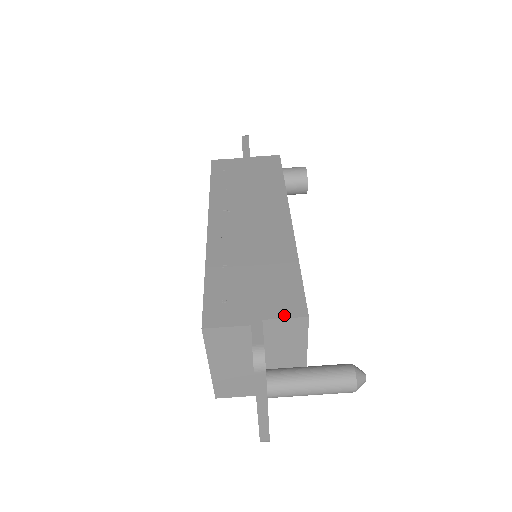
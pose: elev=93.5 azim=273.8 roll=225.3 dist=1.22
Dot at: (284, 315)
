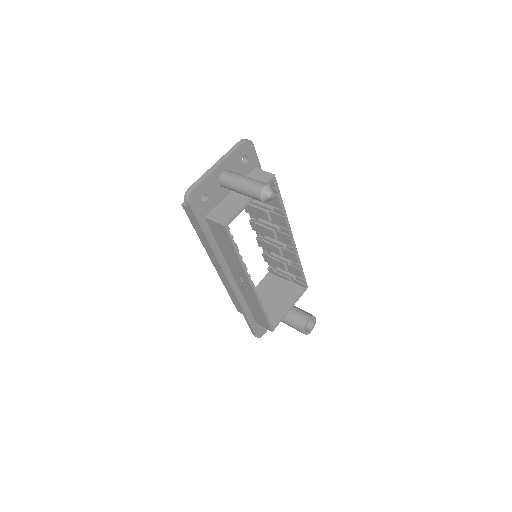
Dot at: (265, 173)
